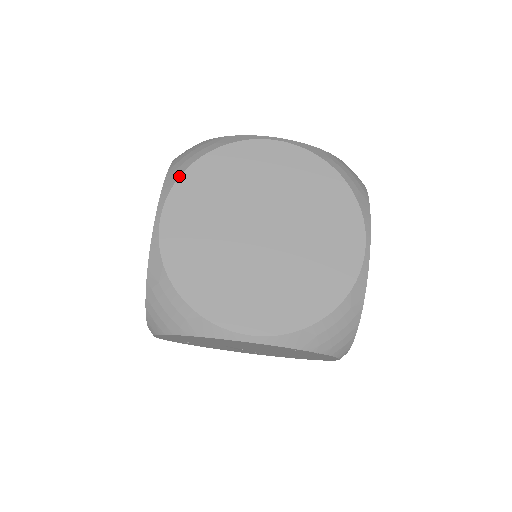
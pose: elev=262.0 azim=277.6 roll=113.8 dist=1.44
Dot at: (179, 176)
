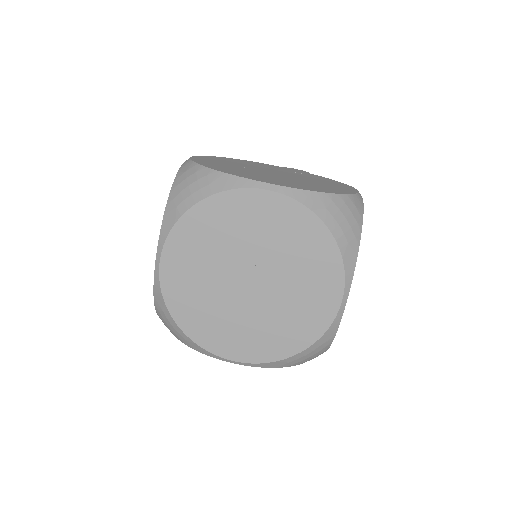
Dot at: (174, 224)
